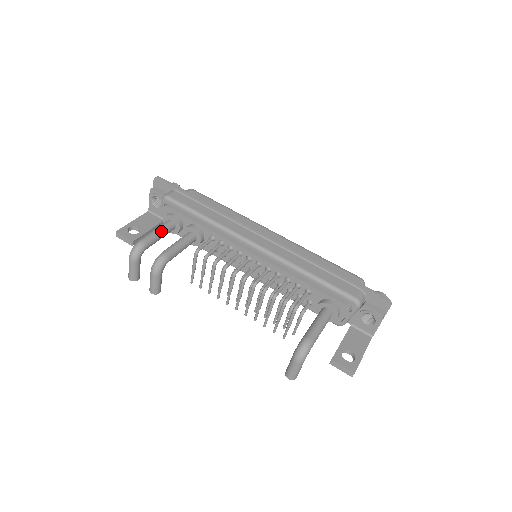
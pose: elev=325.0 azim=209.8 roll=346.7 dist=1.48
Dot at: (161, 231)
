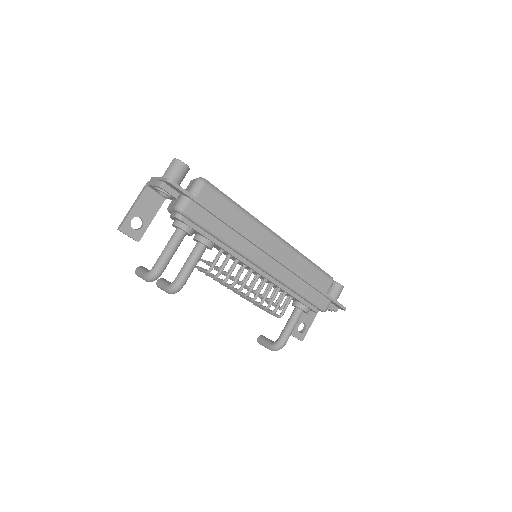
Dot at: (175, 250)
